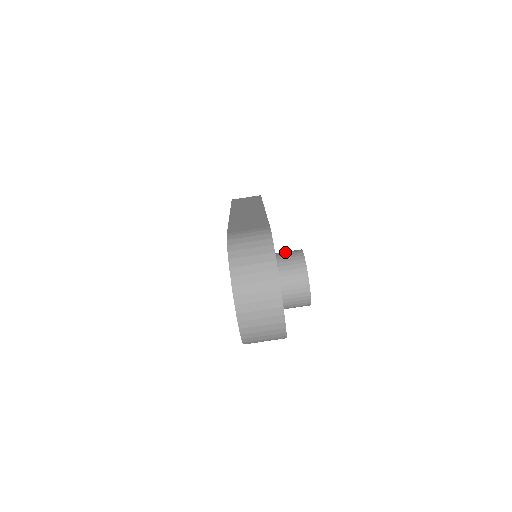
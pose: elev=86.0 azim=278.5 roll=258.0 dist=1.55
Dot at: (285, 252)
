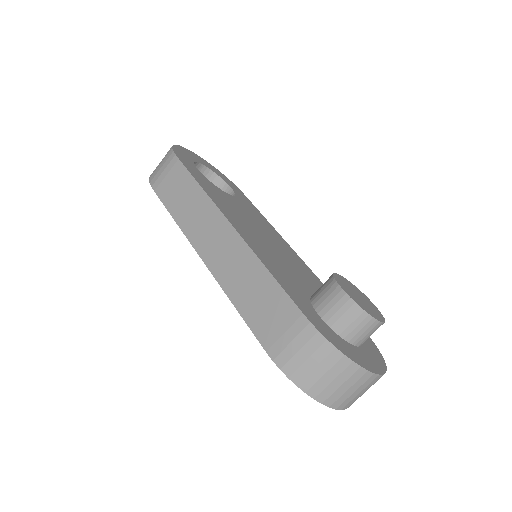
Dot at: (328, 305)
